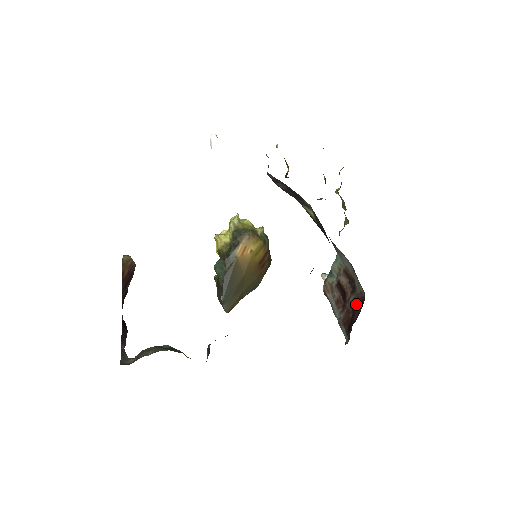
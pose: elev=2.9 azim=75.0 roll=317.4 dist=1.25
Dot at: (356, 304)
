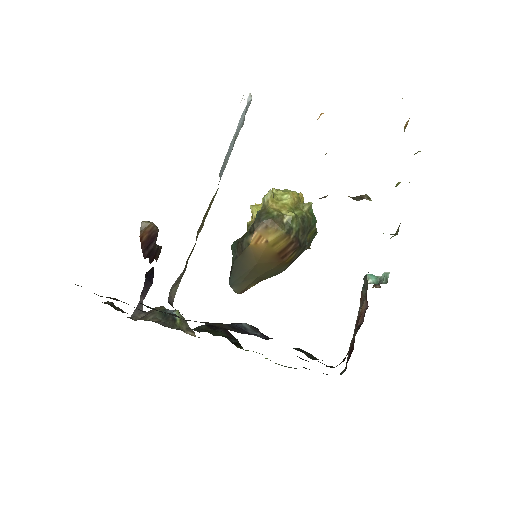
Dot at: occluded
